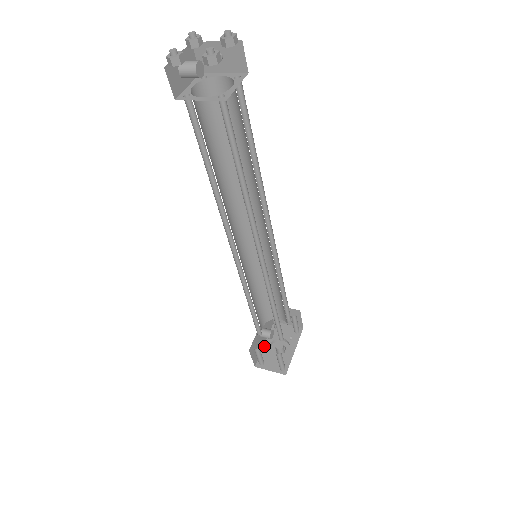
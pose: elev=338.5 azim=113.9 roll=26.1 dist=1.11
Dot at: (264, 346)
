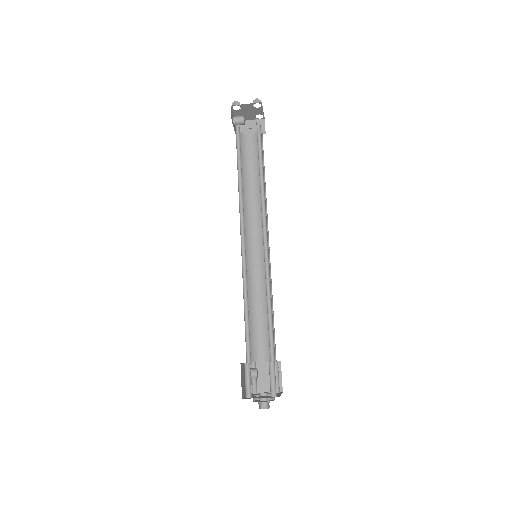
Dot at: occluded
